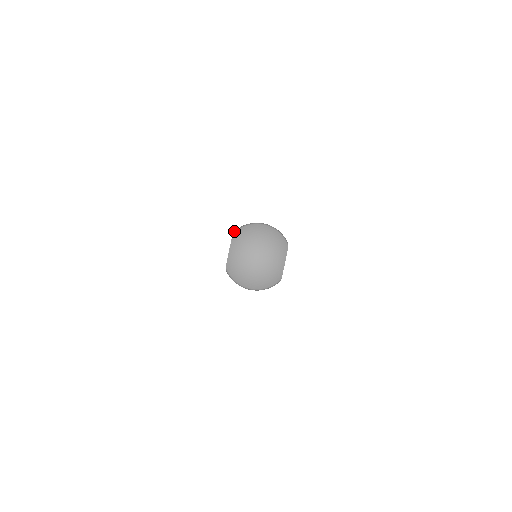
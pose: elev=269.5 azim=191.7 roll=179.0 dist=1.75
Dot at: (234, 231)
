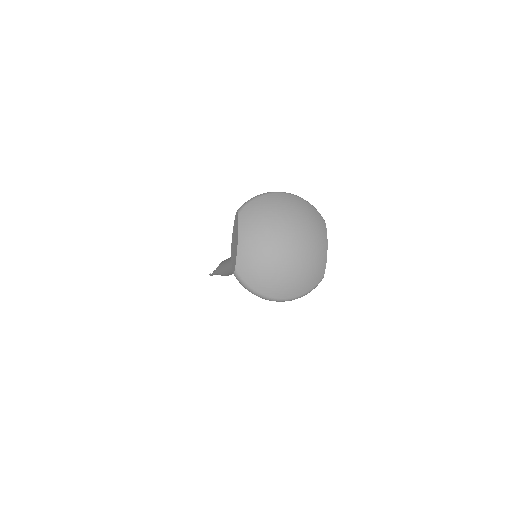
Dot at: (239, 208)
